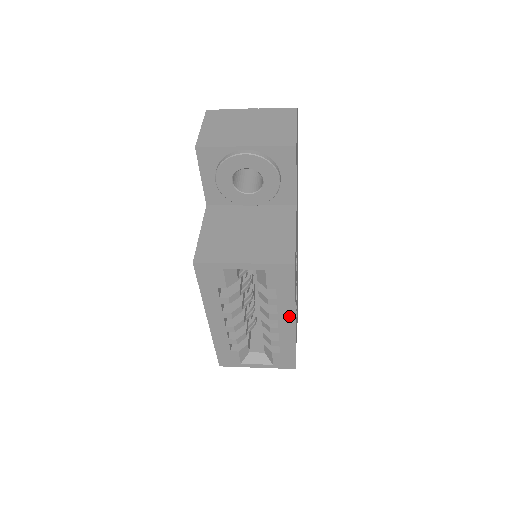
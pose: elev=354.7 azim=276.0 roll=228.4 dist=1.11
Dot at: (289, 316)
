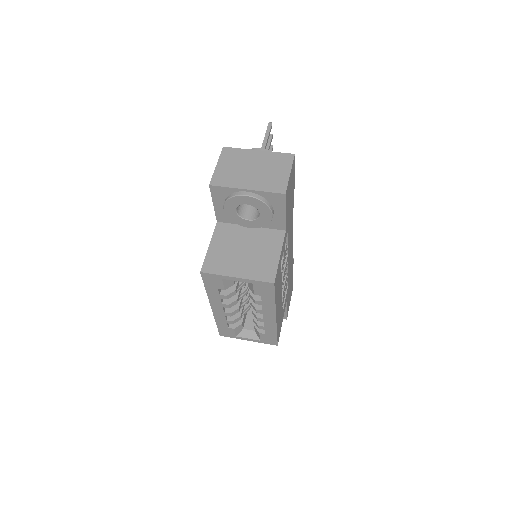
Dot at: (271, 313)
